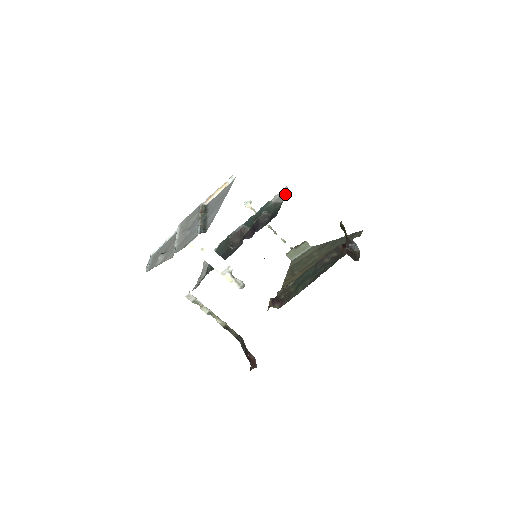
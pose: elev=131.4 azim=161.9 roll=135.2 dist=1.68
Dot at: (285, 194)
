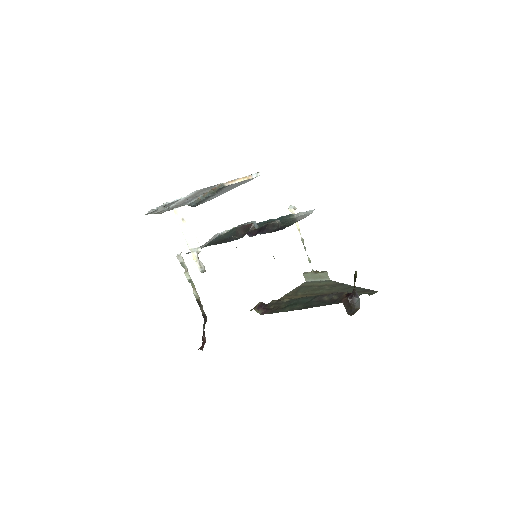
Dot at: (307, 215)
